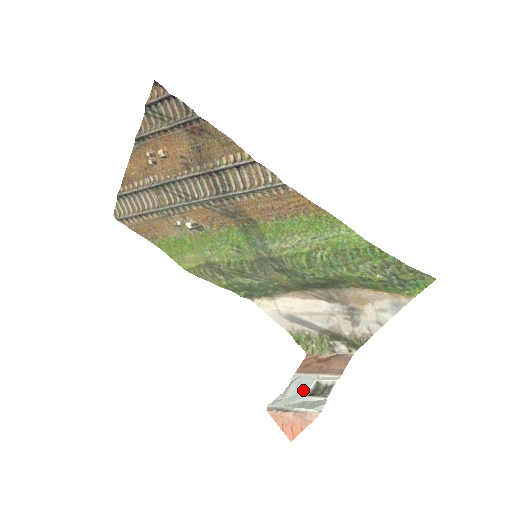
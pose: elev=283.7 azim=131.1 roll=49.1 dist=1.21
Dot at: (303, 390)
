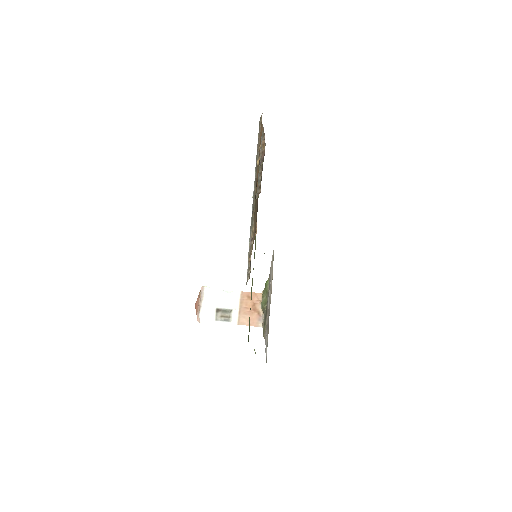
Dot at: (222, 303)
